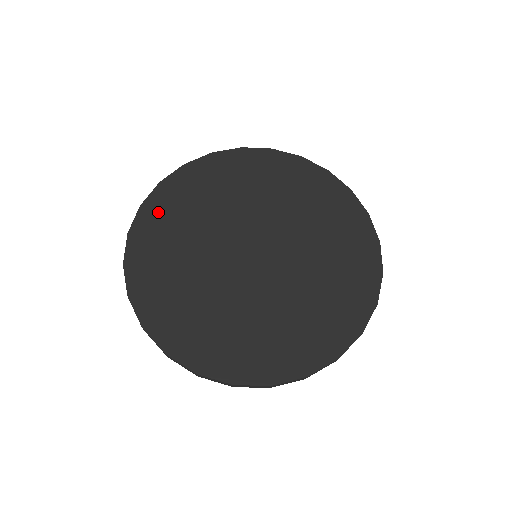
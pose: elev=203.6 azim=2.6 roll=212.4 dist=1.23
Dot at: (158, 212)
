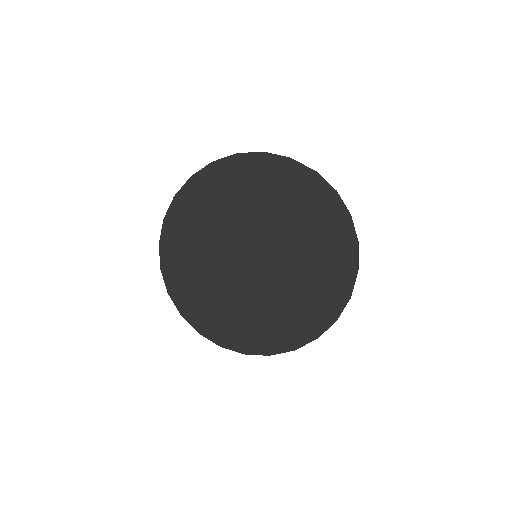
Dot at: (173, 246)
